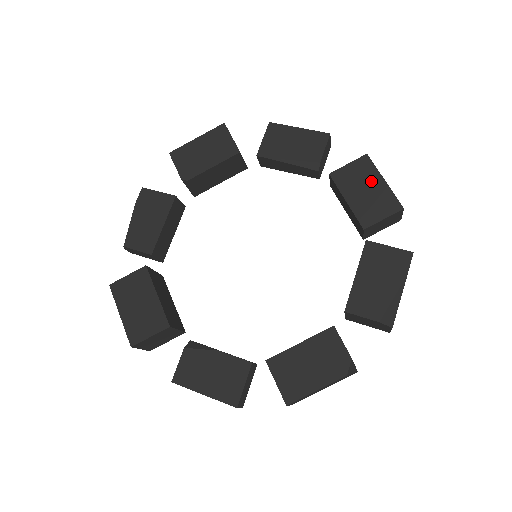
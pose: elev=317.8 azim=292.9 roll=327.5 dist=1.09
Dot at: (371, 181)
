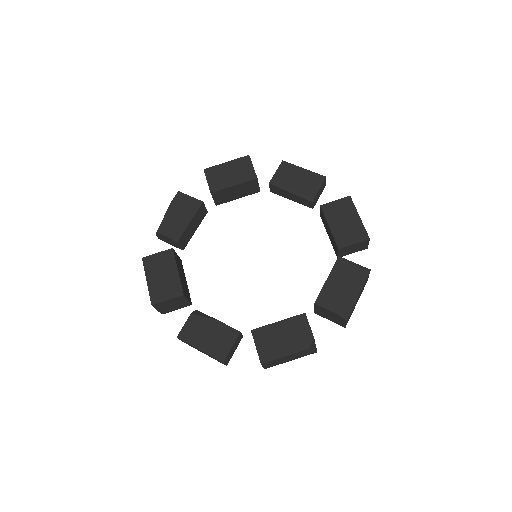
Dot at: (350, 216)
